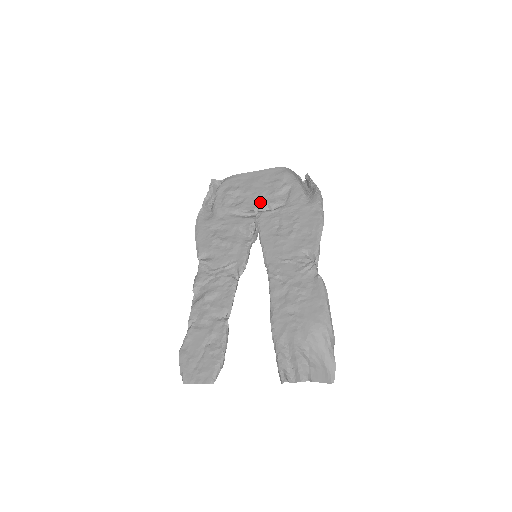
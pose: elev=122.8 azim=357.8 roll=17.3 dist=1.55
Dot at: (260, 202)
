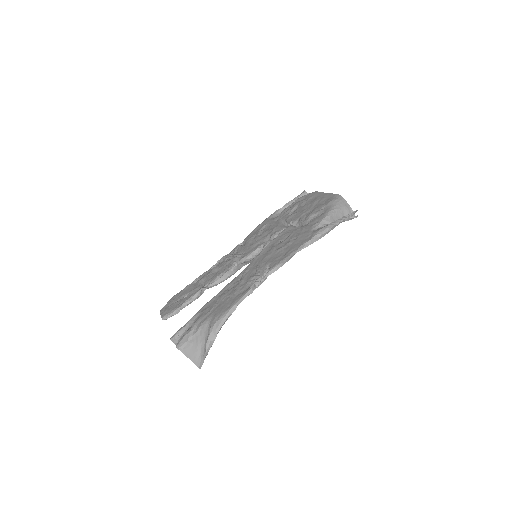
Dot at: (298, 218)
